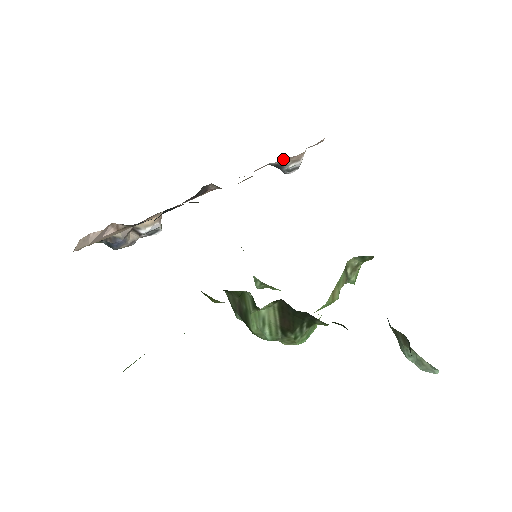
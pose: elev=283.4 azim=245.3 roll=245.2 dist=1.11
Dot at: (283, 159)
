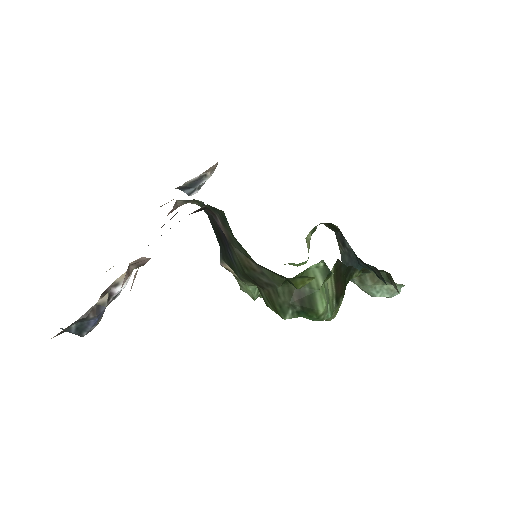
Dot at: (213, 166)
